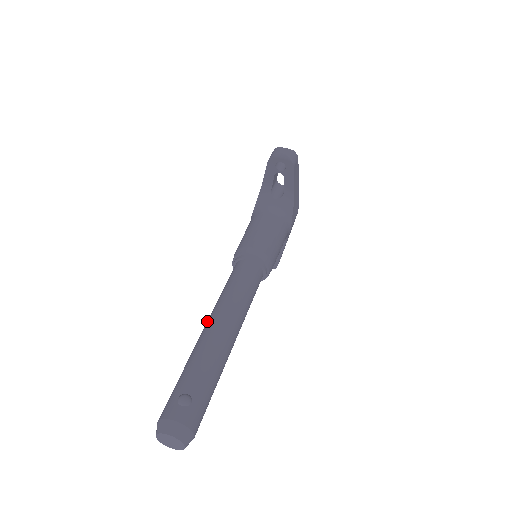
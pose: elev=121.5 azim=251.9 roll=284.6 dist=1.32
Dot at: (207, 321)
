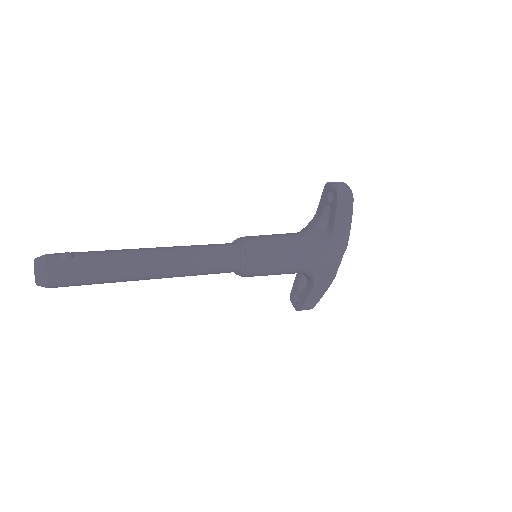
Dot at: occluded
